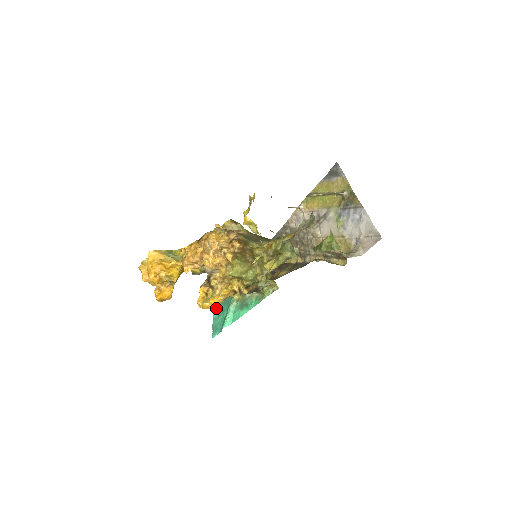
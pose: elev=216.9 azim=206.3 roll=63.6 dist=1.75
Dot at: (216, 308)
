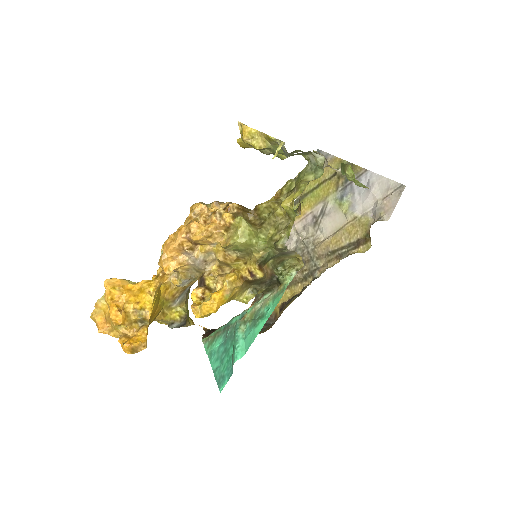
Dot at: (214, 356)
